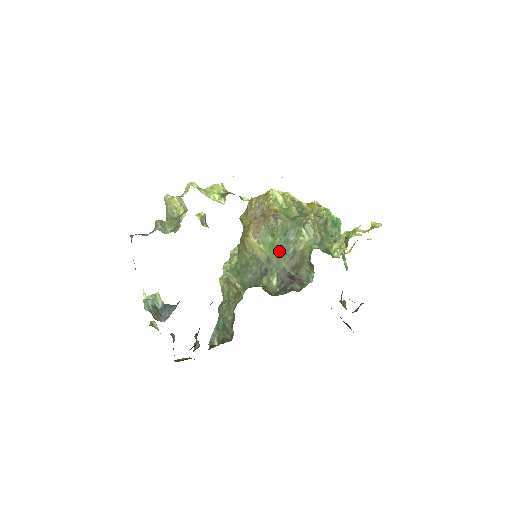
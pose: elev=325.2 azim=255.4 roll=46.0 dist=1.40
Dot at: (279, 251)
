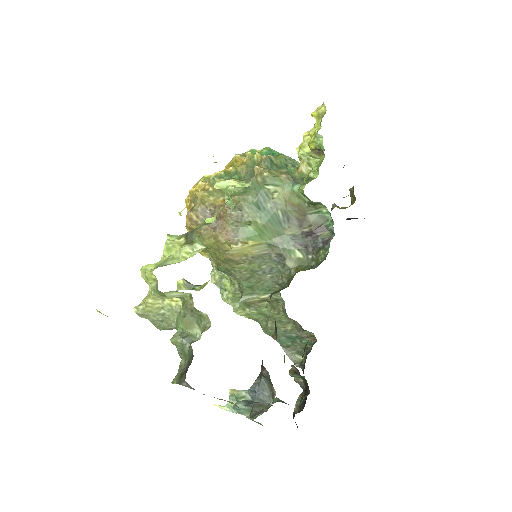
Dot at: (271, 228)
